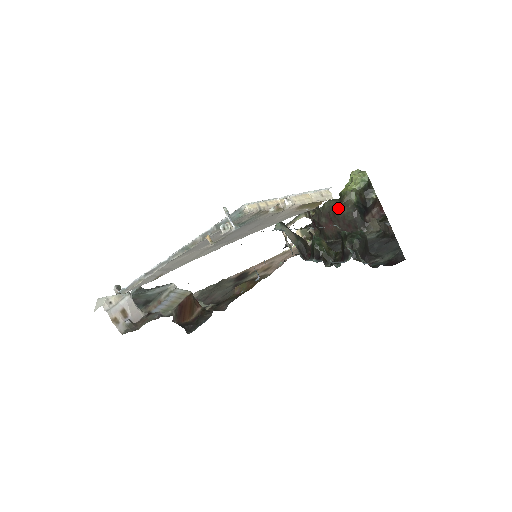
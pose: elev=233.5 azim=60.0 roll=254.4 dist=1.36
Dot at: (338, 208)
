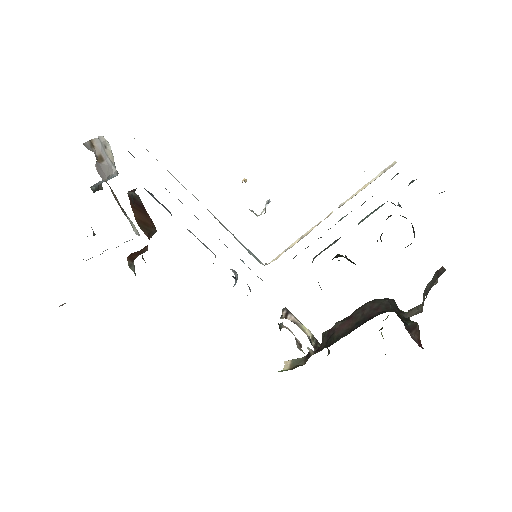
Dot at: occluded
